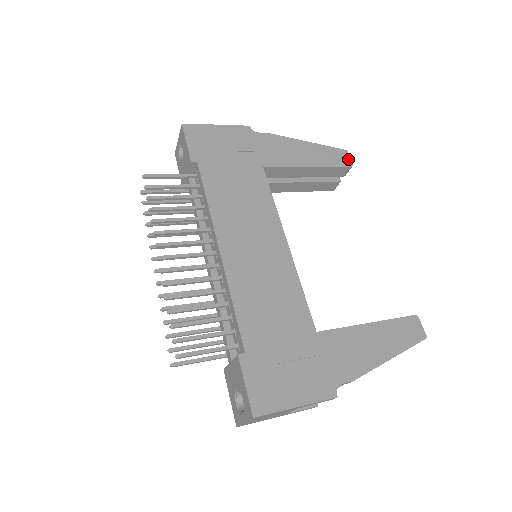
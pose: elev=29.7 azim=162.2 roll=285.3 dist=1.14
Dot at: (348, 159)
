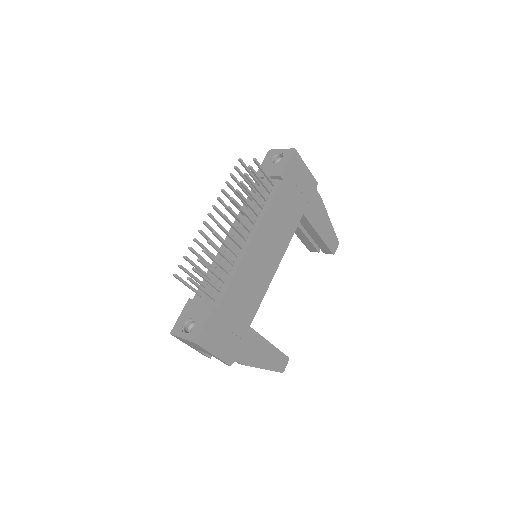
Dot at: (336, 249)
